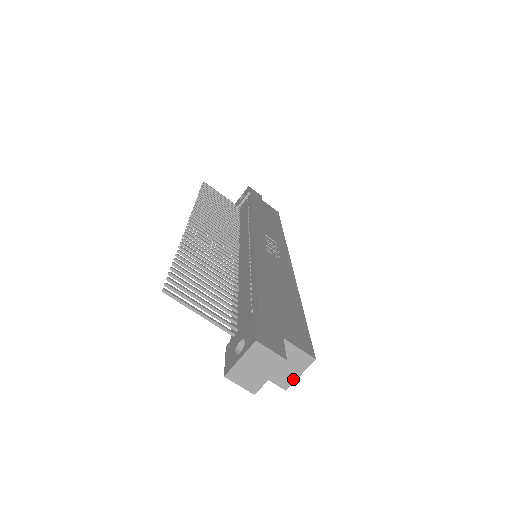
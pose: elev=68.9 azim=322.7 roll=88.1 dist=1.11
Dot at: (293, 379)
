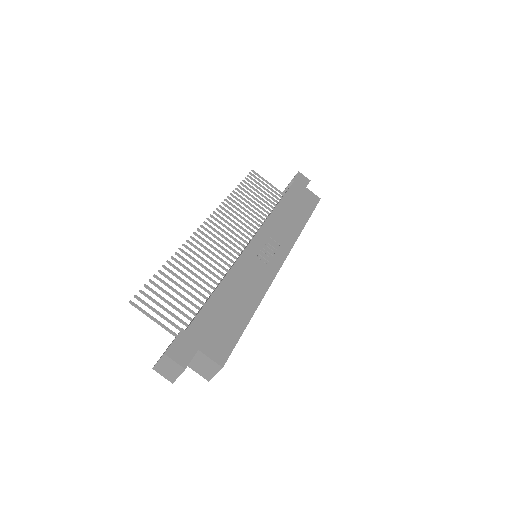
Dot at: (211, 376)
